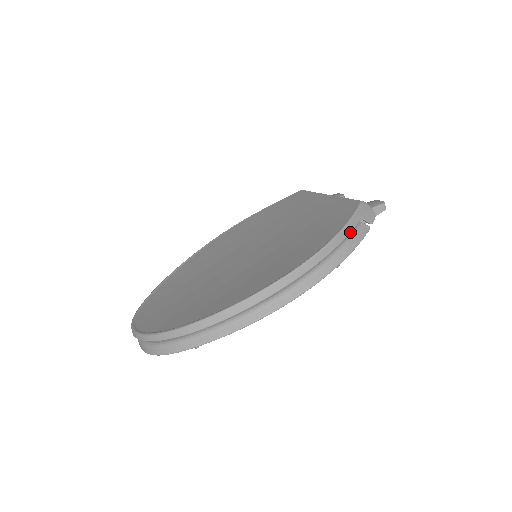
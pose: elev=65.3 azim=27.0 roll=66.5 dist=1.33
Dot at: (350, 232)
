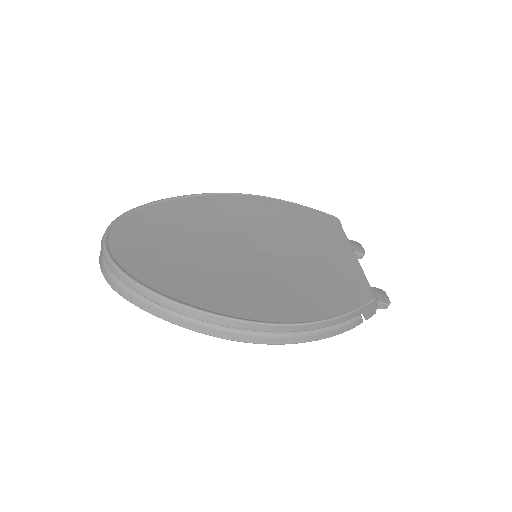
Dot at: (346, 320)
